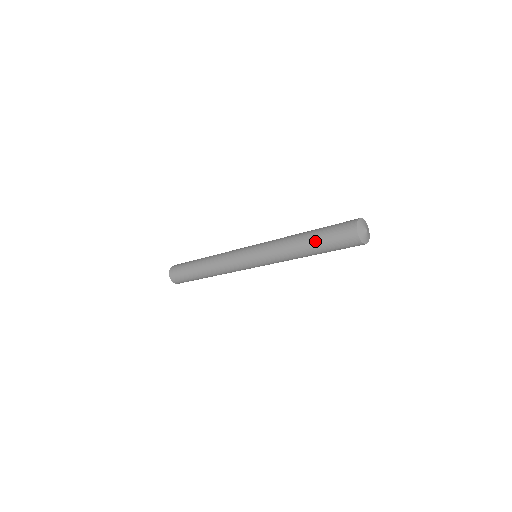
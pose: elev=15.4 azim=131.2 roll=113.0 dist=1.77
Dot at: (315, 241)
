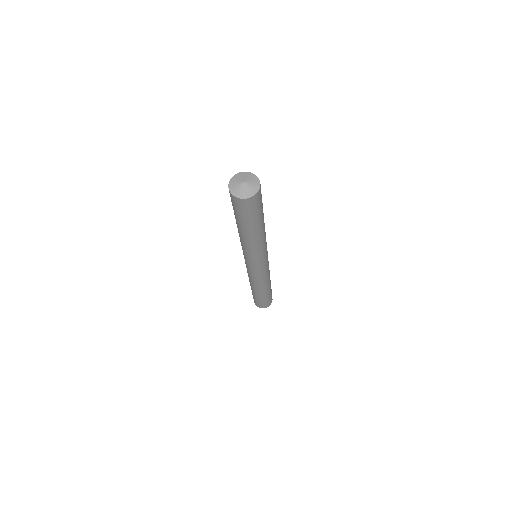
Dot at: occluded
